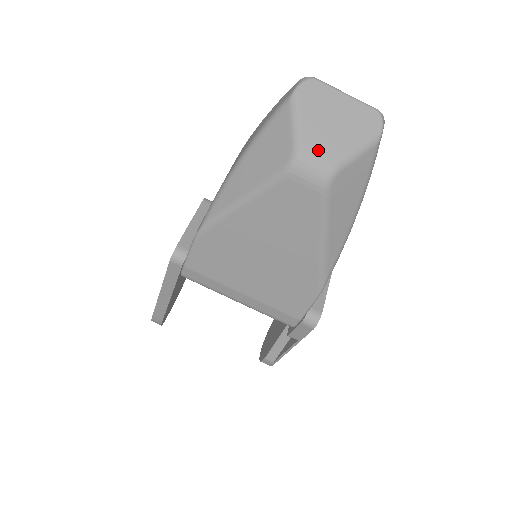
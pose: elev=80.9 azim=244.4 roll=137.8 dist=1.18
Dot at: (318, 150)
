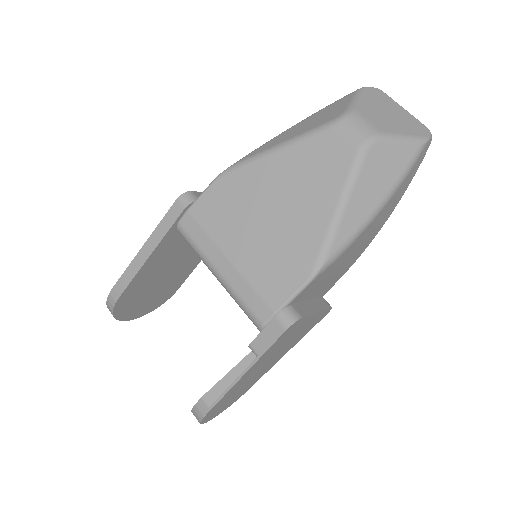
Dot at: (368, 119)
